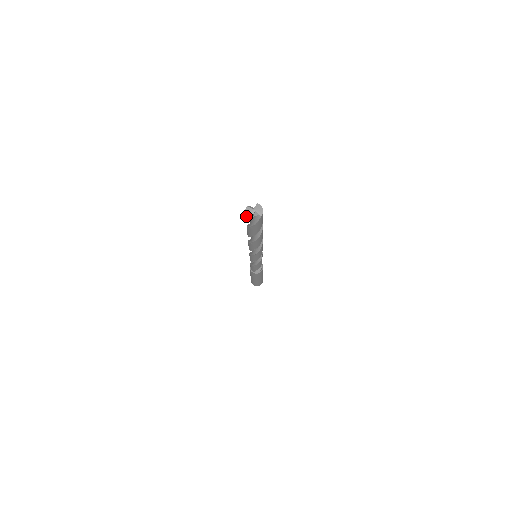
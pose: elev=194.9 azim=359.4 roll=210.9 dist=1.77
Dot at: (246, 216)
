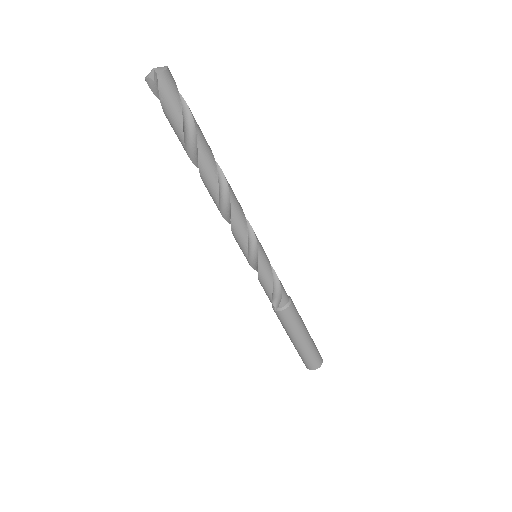
Dot at: (147, 82)
